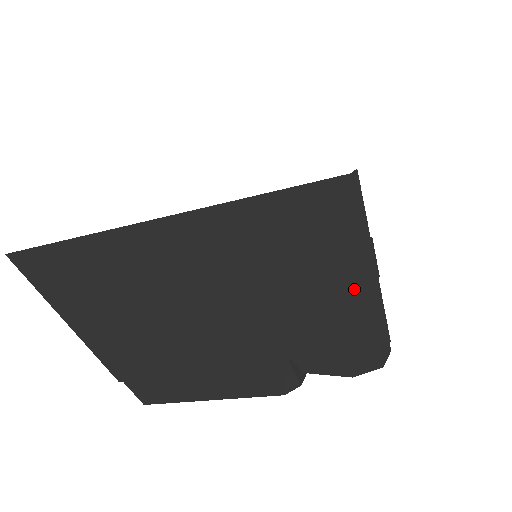
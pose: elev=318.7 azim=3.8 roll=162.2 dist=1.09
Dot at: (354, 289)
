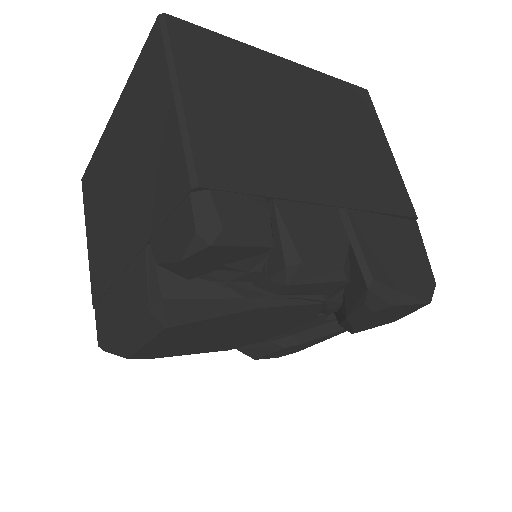
Dot at: (168, 119)
